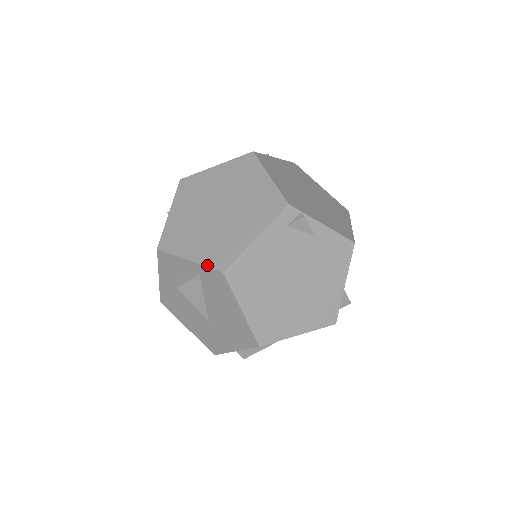
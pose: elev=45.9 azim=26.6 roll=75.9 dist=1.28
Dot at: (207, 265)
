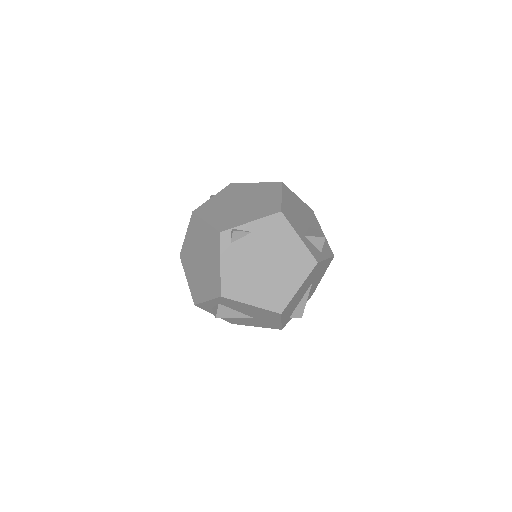
Dot at: (214, 298)
